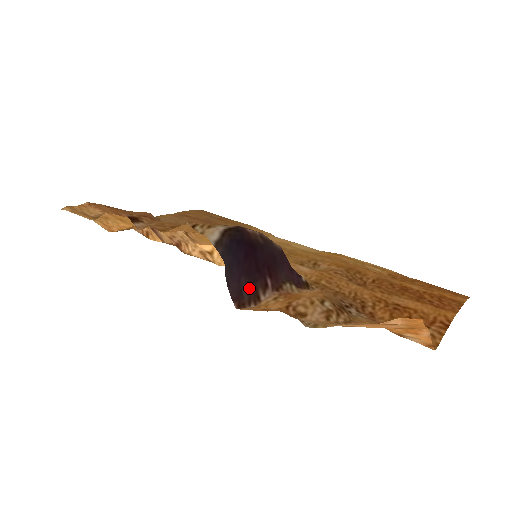
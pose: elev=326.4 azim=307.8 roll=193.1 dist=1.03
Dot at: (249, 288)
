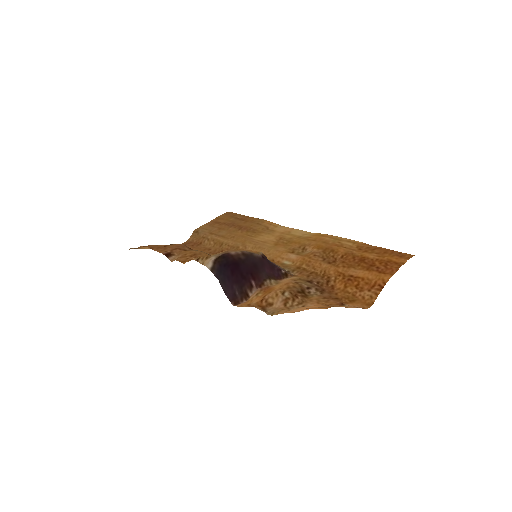
Dot at: (240, 291)
